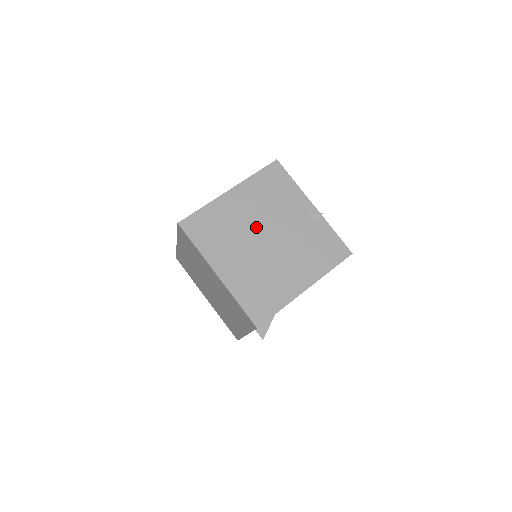
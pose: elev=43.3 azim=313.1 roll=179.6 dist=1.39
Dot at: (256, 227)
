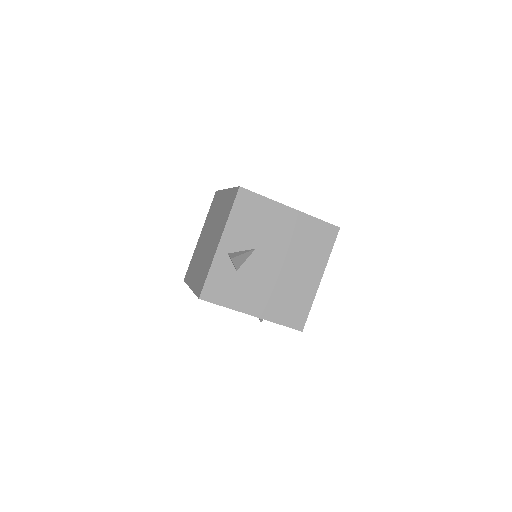
Dot at: occluded
